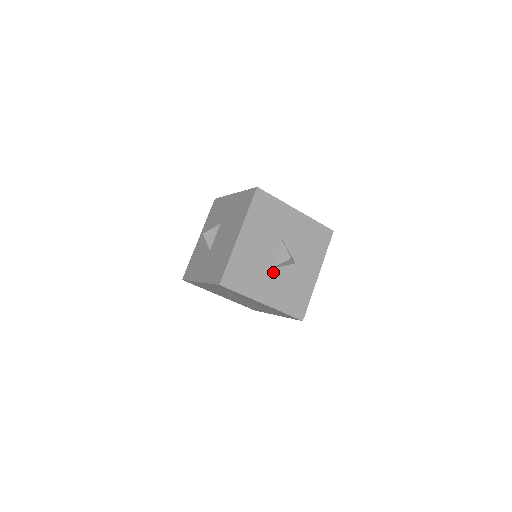
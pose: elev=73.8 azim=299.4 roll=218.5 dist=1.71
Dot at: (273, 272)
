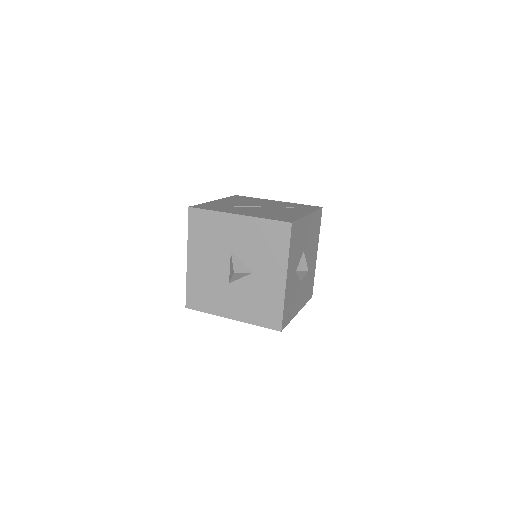
Dot at: (232, 287)
